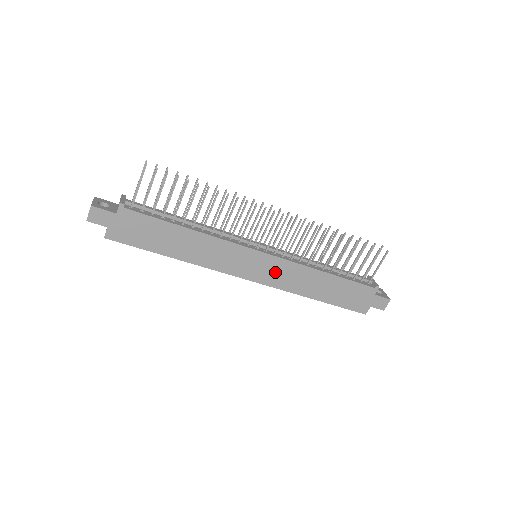
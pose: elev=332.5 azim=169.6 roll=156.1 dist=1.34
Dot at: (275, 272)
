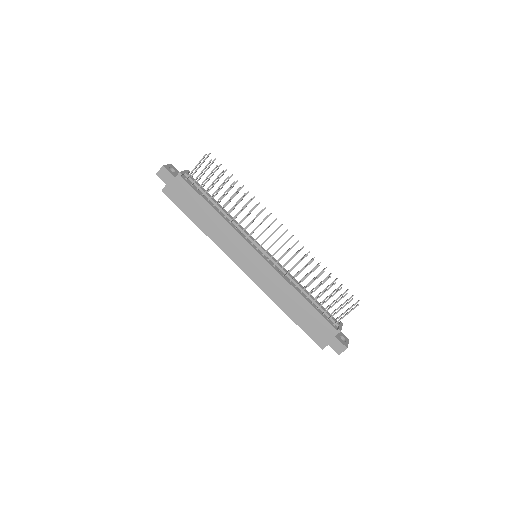
Dot at: (263, 274)
